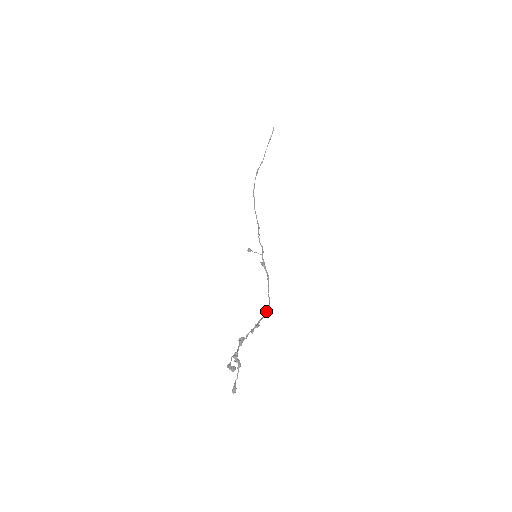
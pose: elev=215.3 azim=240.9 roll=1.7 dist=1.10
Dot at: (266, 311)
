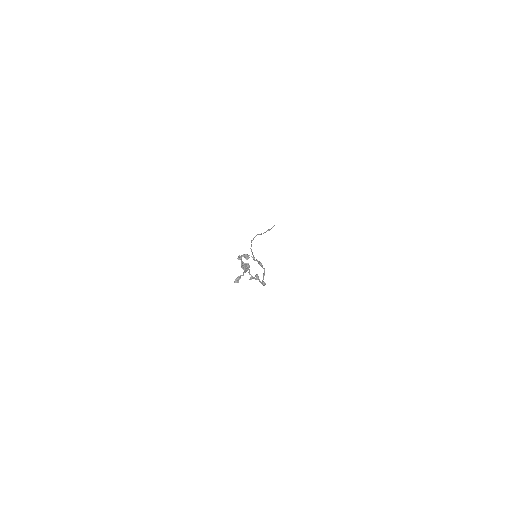
Dot at: occluded
